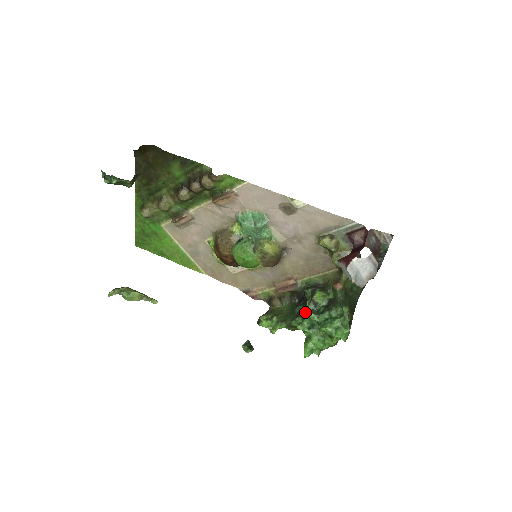
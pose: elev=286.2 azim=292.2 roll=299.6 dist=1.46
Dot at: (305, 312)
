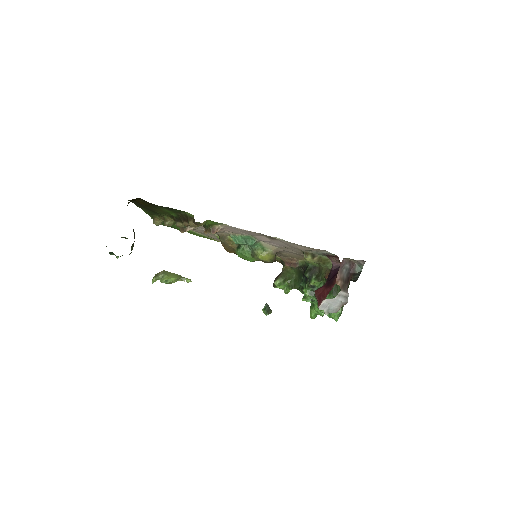
Dot at: (305, 294)
